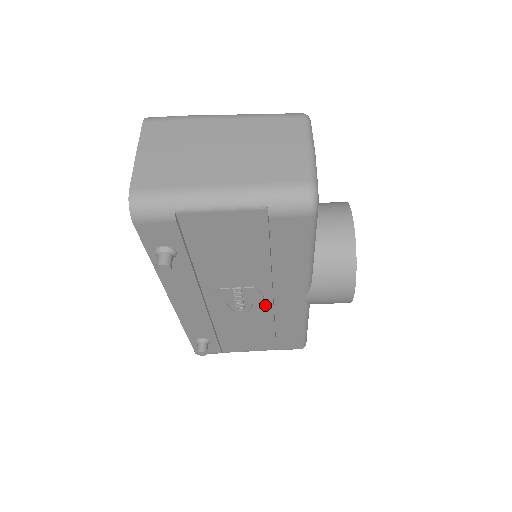
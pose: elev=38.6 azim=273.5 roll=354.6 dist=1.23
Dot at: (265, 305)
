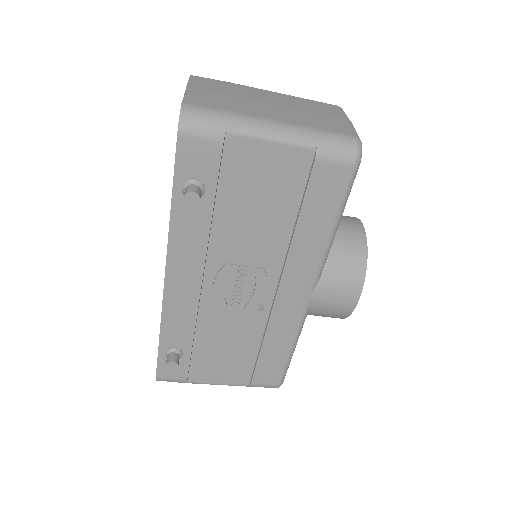
Dot at: (264, 302)
